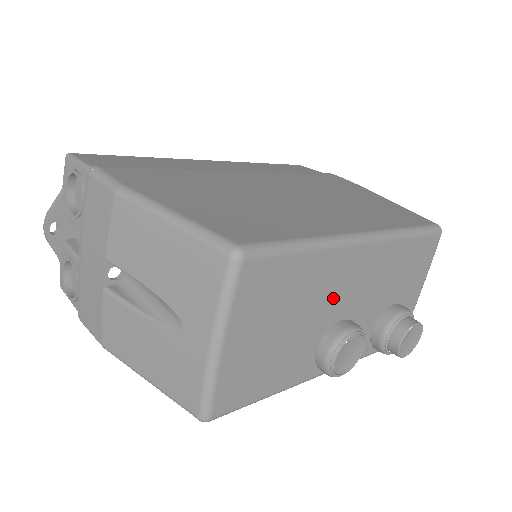
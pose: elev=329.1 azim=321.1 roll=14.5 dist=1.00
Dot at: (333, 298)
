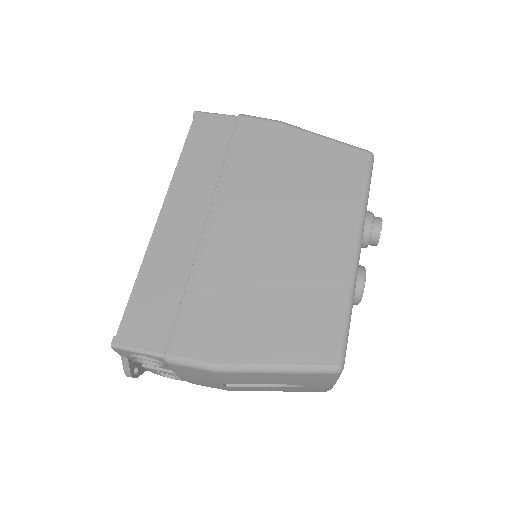
Dot at: occluded
